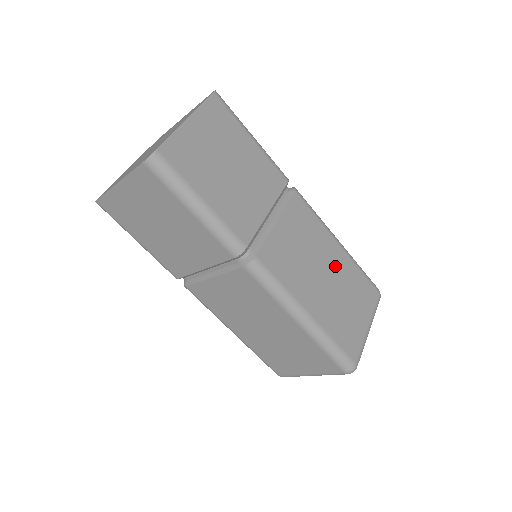
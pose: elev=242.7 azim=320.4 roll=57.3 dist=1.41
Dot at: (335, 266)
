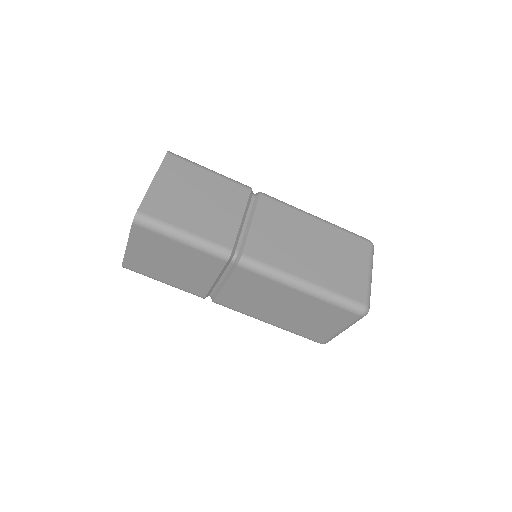
Dot at: (318, 236)
